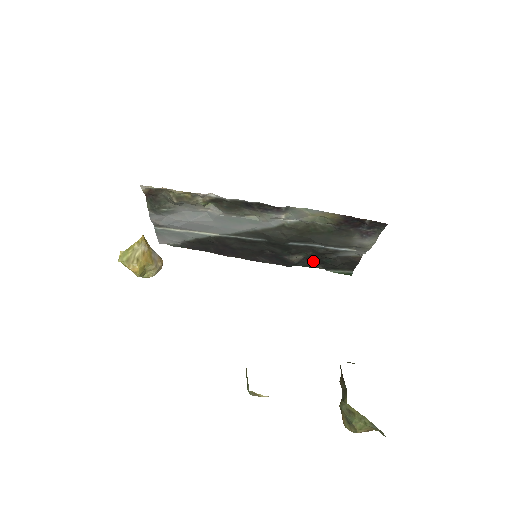
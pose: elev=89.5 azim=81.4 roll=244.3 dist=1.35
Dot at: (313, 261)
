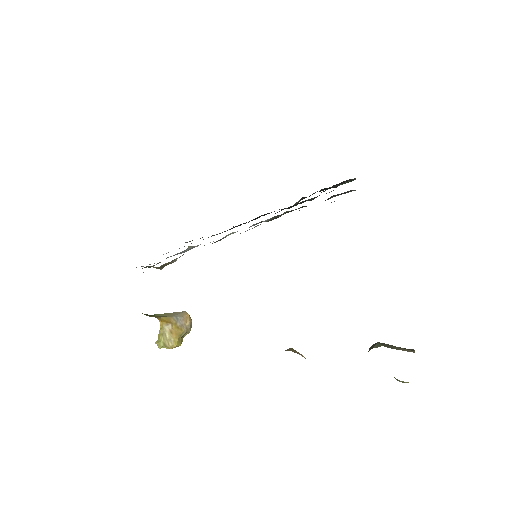
Dot at: occluded
